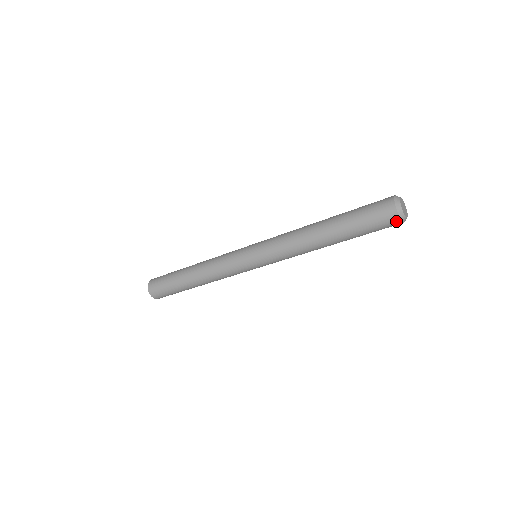
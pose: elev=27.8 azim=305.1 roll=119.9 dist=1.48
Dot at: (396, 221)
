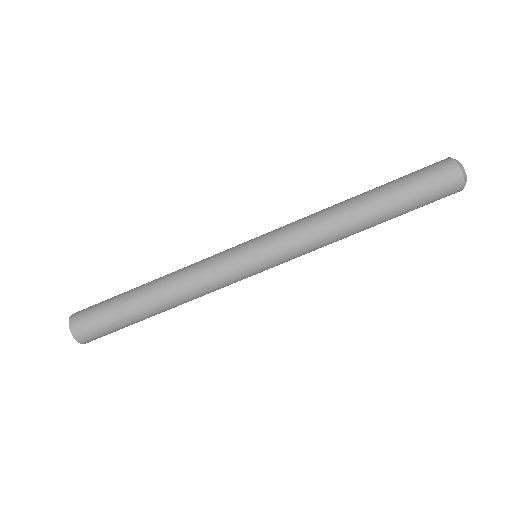
Dot at: (453, 168)
